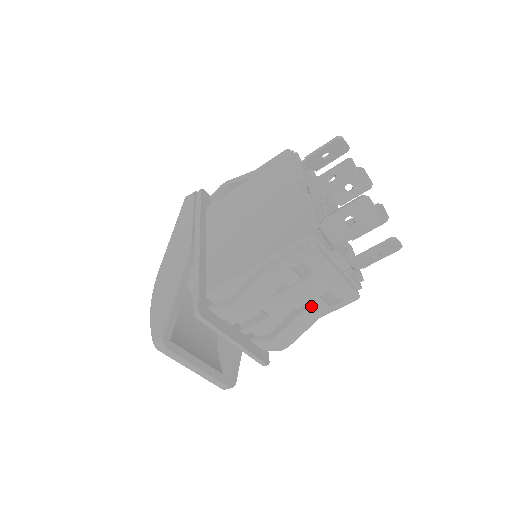
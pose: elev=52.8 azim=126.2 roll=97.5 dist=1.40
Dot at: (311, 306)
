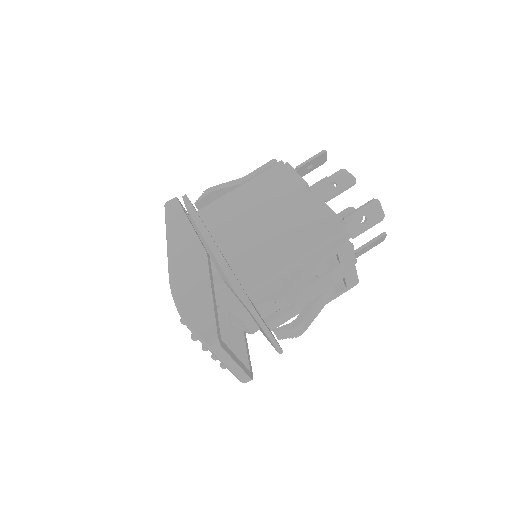
Dot at: (325, 294)
